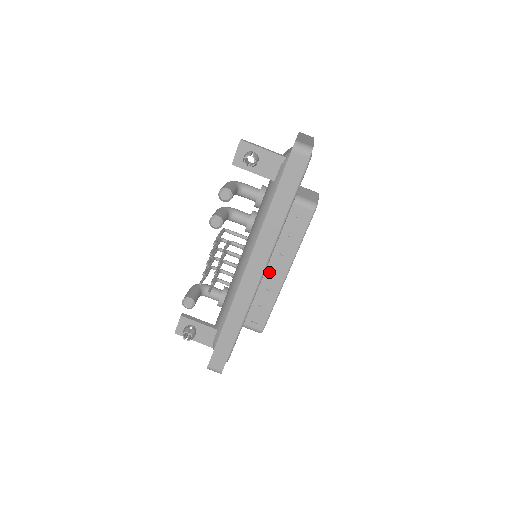
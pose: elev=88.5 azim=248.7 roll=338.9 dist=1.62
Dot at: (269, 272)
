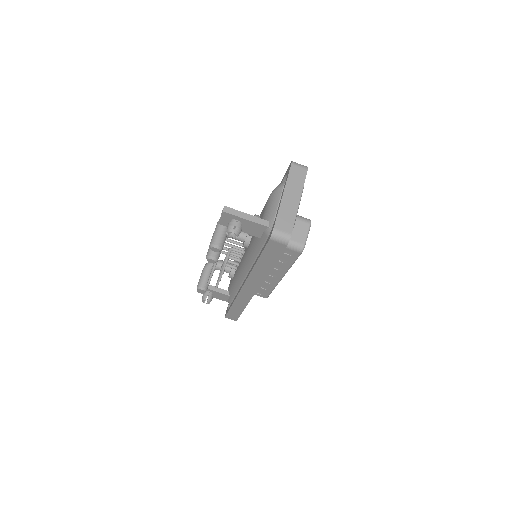
Dot at: occluded
